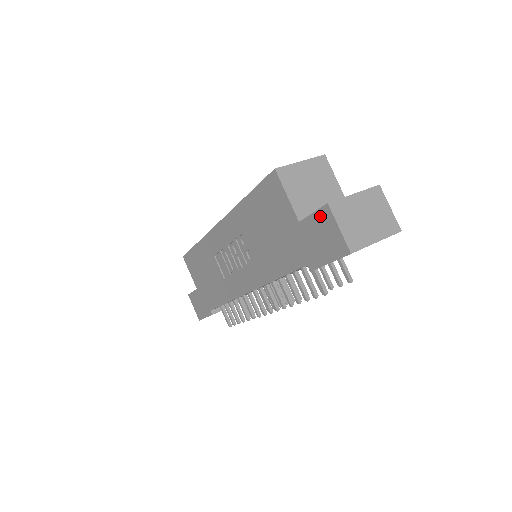
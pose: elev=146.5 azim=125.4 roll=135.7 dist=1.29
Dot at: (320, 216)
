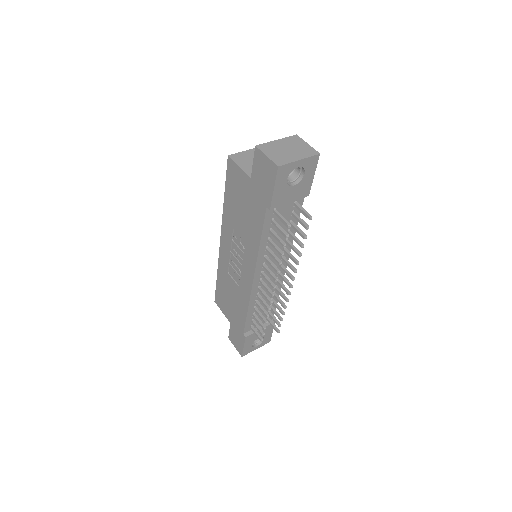
Dot at: (256, 159)
